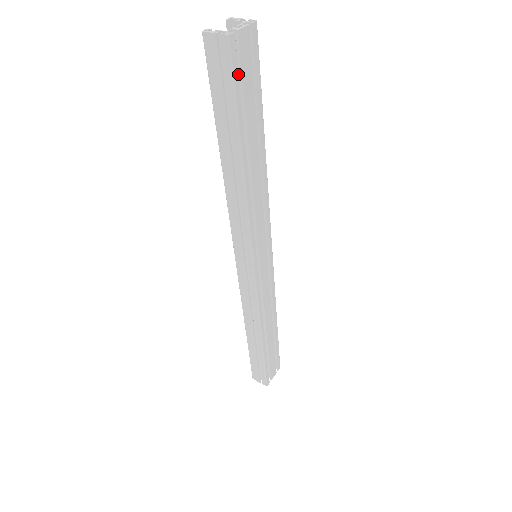
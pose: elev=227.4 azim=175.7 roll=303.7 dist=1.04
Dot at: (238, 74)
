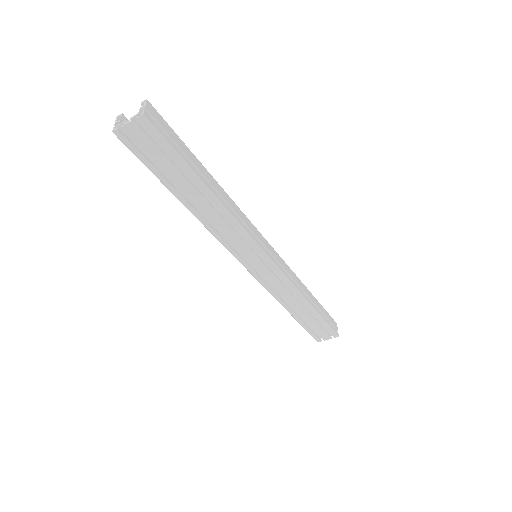
Dot at: (140, 152)
